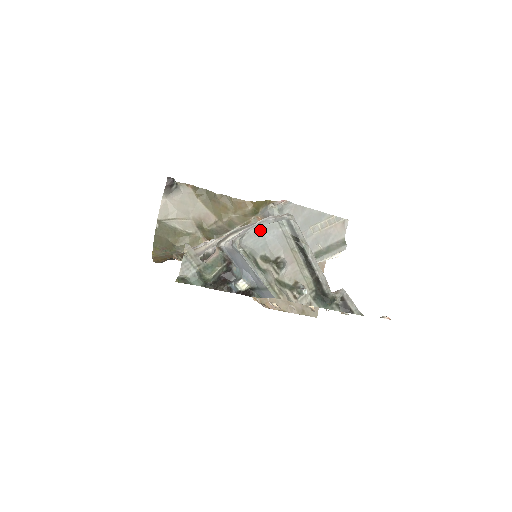
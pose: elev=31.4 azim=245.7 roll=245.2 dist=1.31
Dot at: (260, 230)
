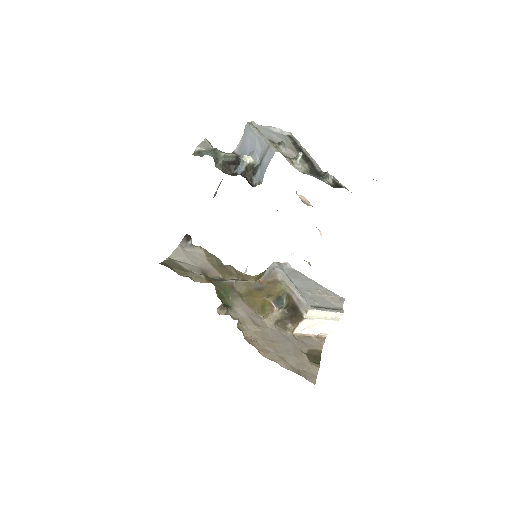
Dot at: (267, 130)
